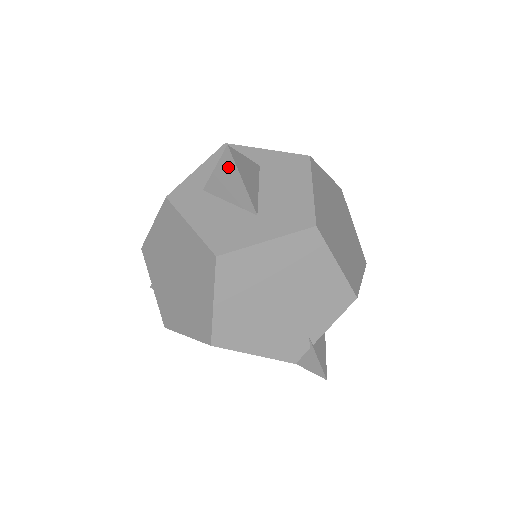
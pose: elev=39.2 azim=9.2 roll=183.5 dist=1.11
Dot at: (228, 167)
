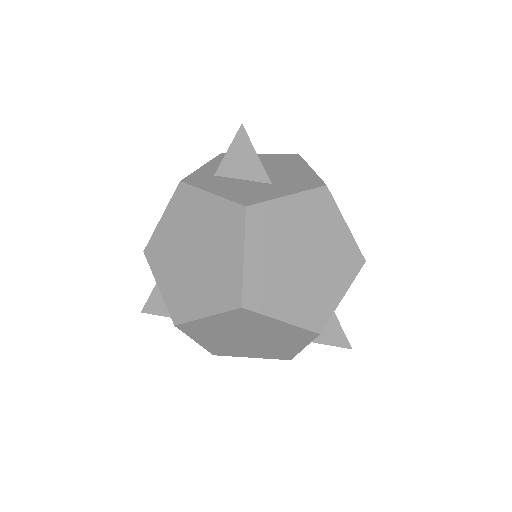
Dot at: (242, 144)
